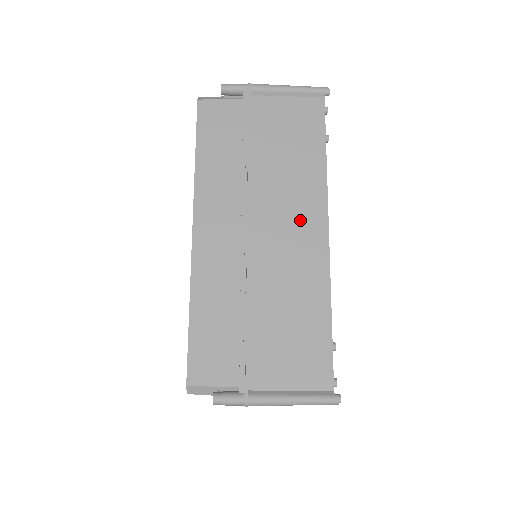
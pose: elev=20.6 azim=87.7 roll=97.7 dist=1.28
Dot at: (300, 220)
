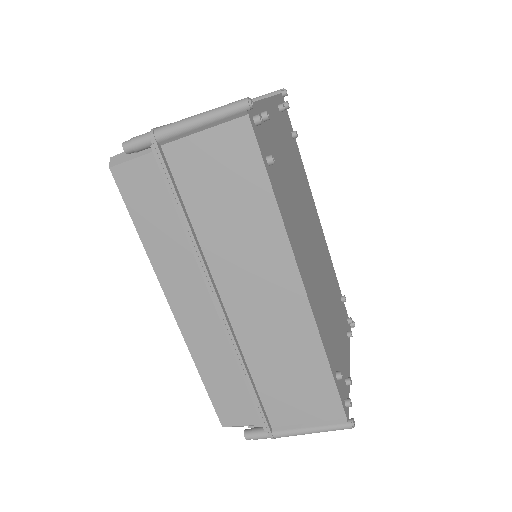
Dot at: (268, 278)
